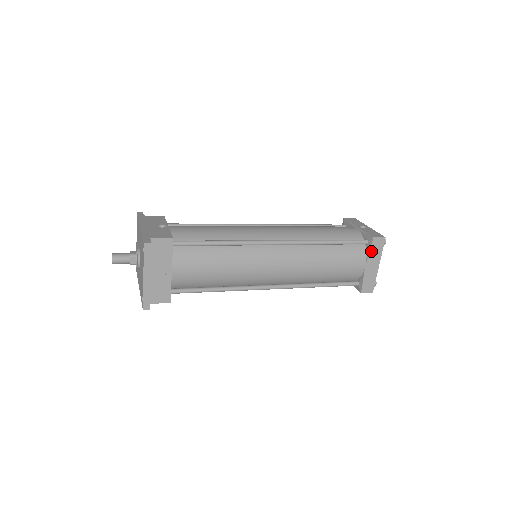
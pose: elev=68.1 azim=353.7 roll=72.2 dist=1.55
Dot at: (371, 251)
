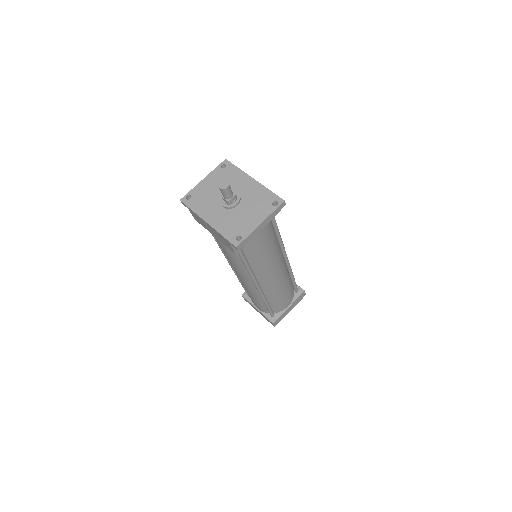
Dot at: (297, 299)
